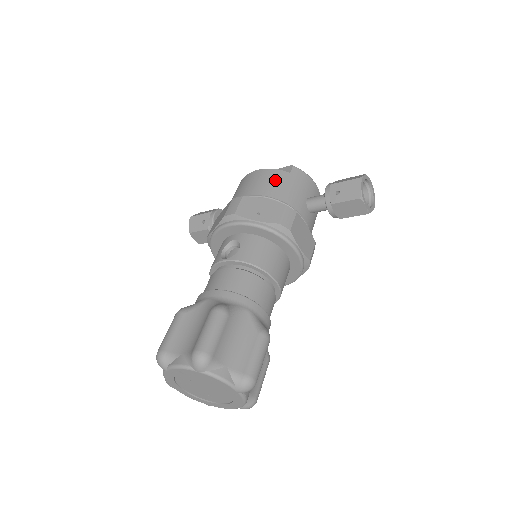
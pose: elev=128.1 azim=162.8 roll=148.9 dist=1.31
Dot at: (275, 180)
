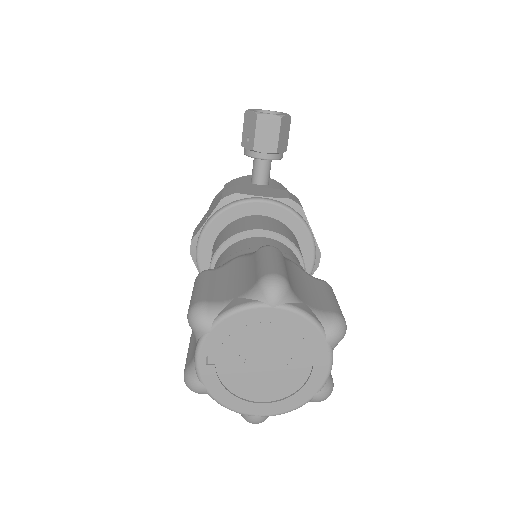
Dot at: (214, 201)
